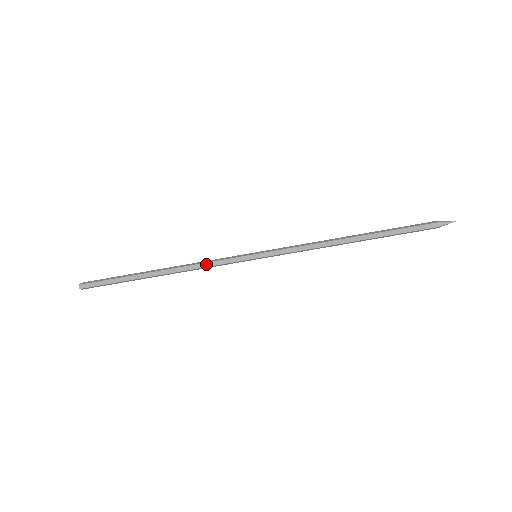
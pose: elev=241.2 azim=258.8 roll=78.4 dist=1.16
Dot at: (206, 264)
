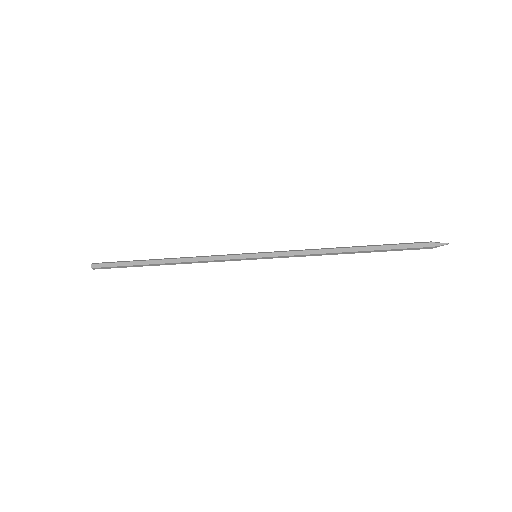
Dot at: (209, 261)
